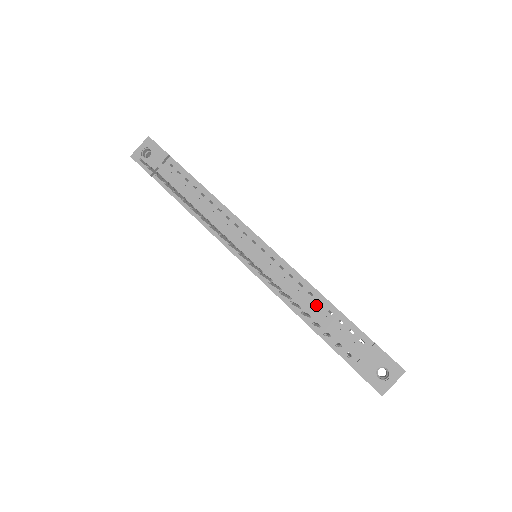
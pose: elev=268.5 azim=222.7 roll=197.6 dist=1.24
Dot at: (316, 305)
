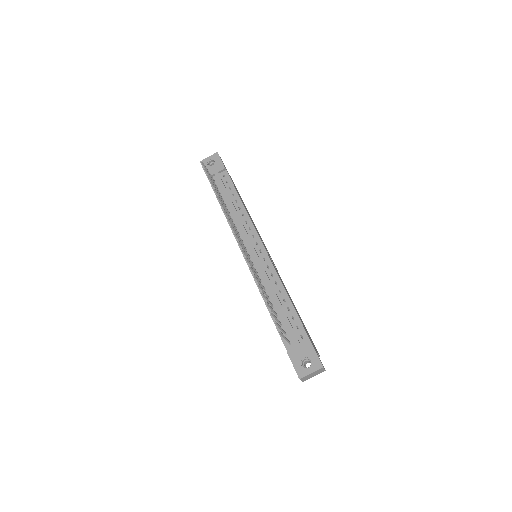
Dot at: (281, 300)
